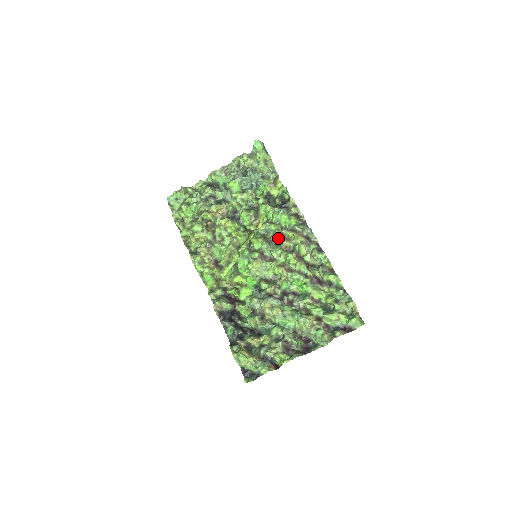
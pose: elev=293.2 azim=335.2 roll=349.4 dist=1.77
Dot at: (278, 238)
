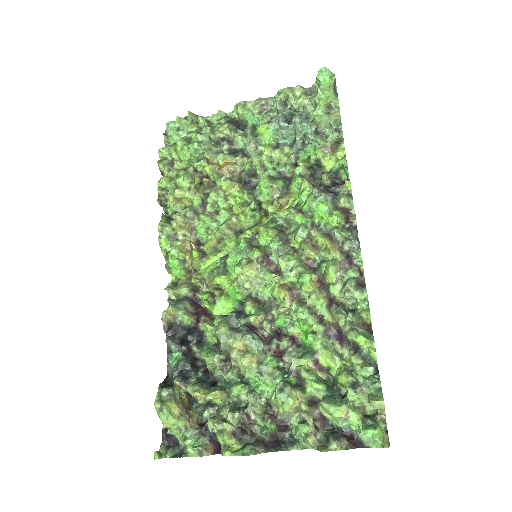
Dot at: (300, 240)
